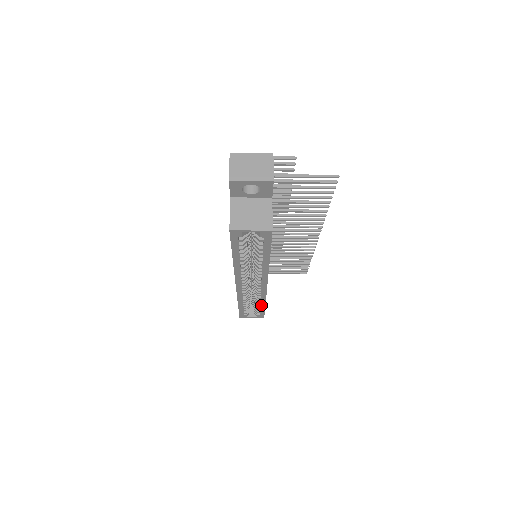
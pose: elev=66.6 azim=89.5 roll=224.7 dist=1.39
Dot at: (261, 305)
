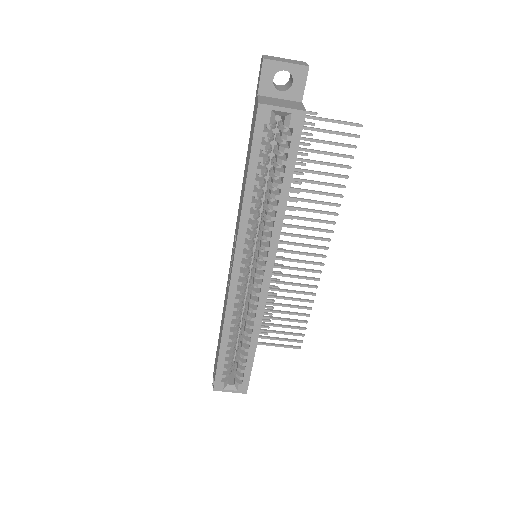
Dot at: (251, 346)
